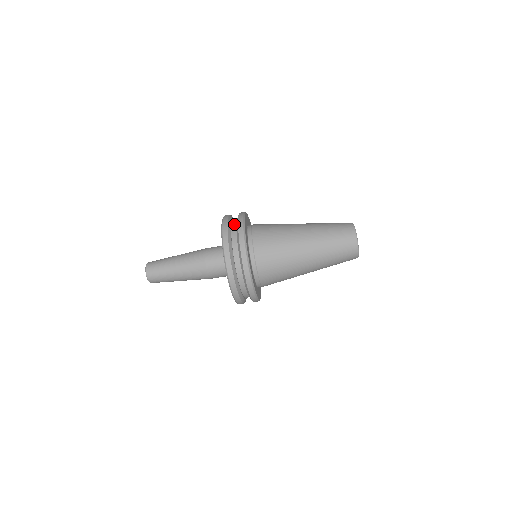
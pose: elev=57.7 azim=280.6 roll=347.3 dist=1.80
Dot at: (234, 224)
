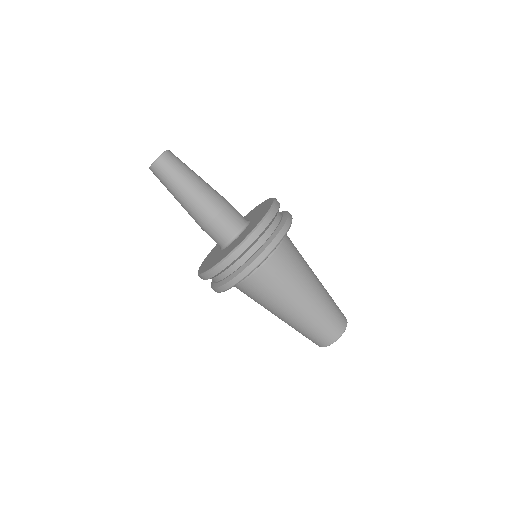
Dot at: (276, 223)
